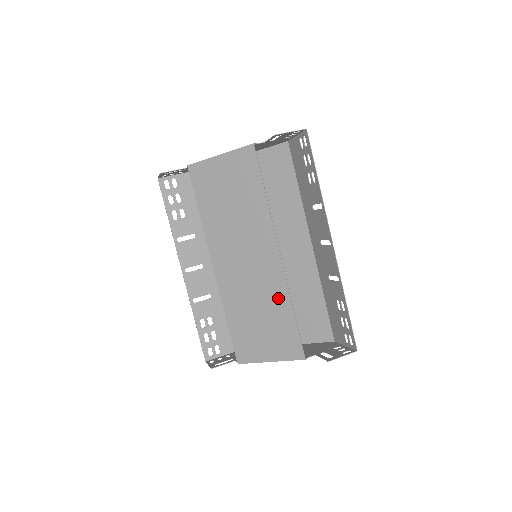
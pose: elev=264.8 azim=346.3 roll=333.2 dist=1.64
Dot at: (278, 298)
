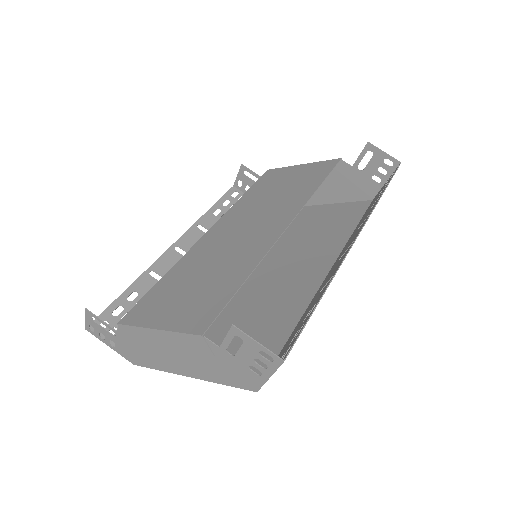
Dot at: (242, 264)
